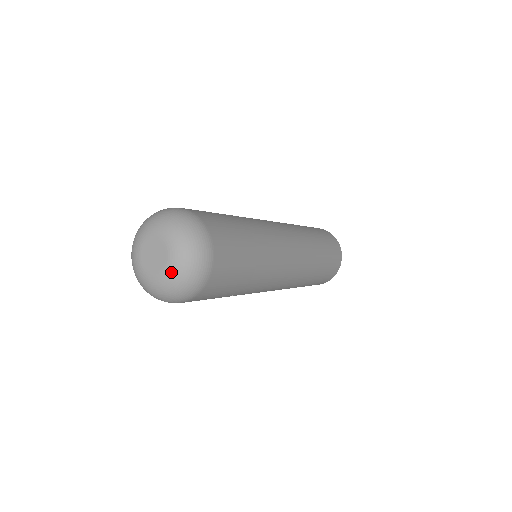
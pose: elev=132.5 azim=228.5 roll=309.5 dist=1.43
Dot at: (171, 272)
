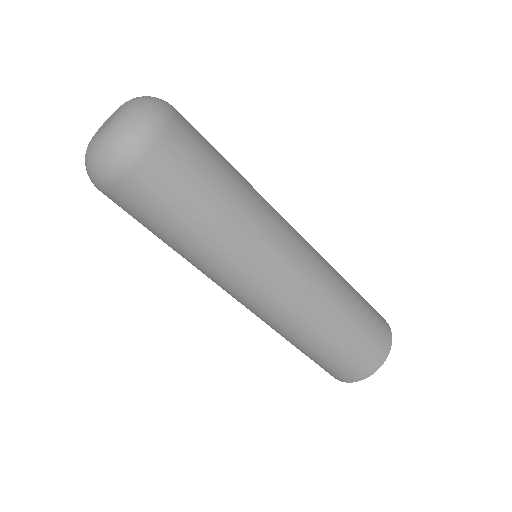
Dot at: (103, 134)
